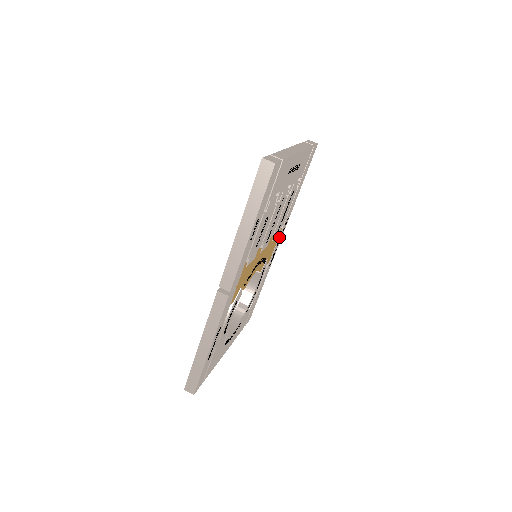
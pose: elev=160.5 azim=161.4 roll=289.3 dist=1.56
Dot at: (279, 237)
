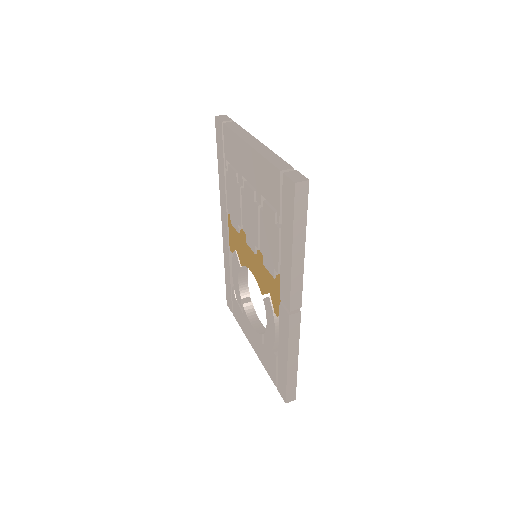
Dot at: occluded
